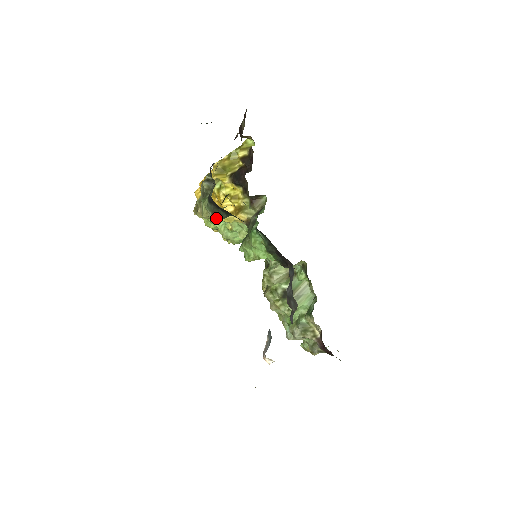
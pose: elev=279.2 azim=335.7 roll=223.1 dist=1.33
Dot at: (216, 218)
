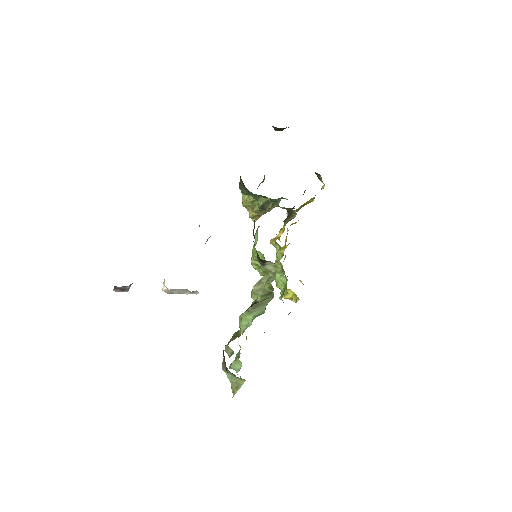
Dot at: occluded
